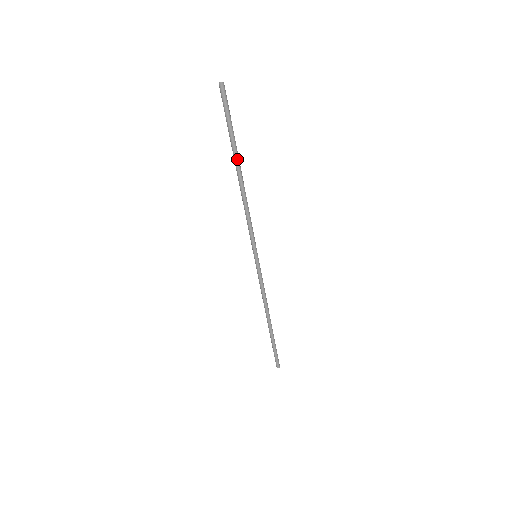
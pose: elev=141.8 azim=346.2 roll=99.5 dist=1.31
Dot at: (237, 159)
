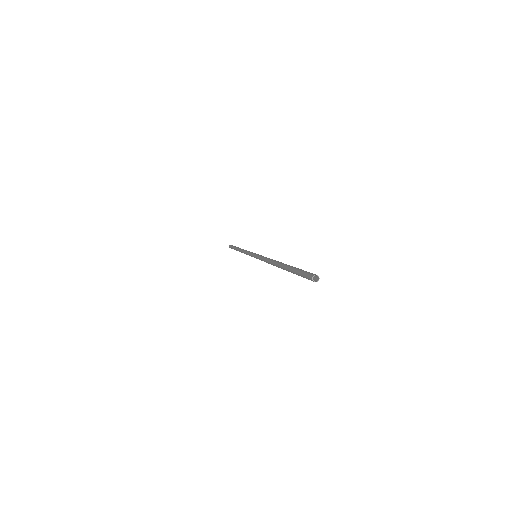
Dot at: occluded
